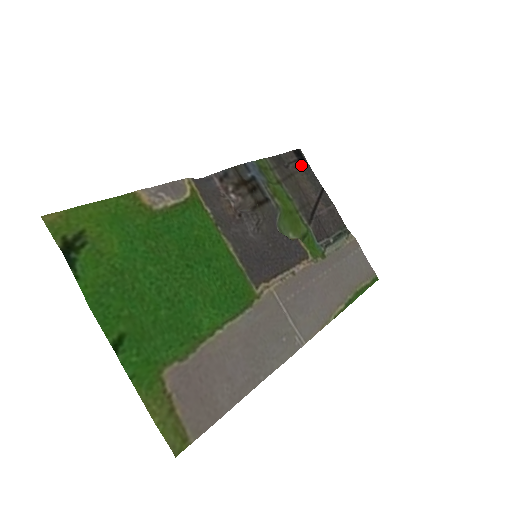
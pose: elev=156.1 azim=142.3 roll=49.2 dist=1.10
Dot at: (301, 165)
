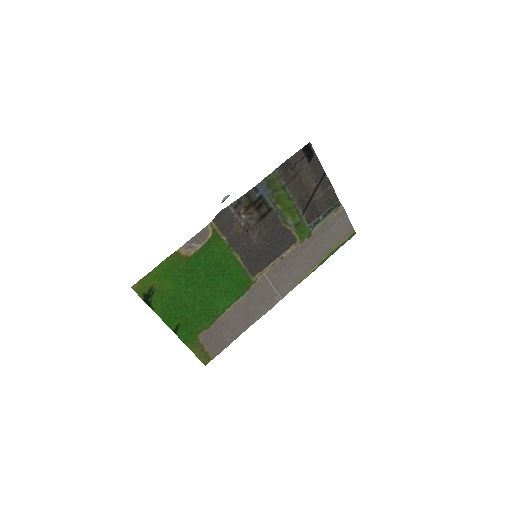
Dot at: (307, 160)
